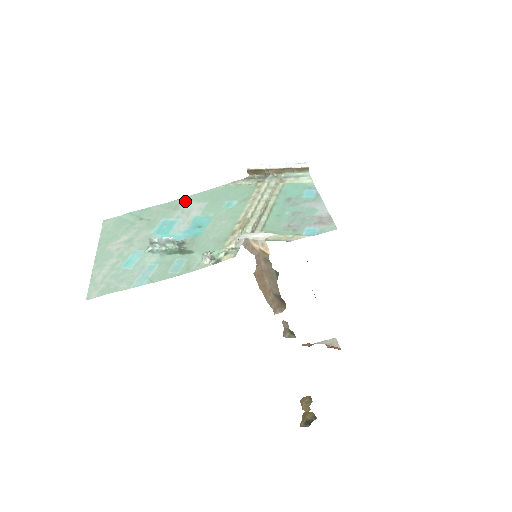
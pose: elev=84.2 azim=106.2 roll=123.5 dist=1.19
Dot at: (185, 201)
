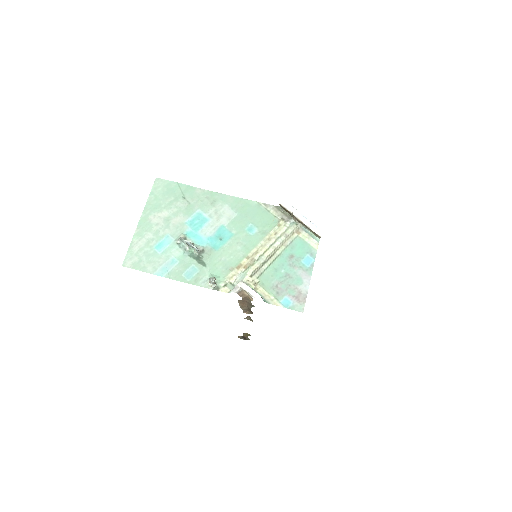
Dot at: (223, 200)
